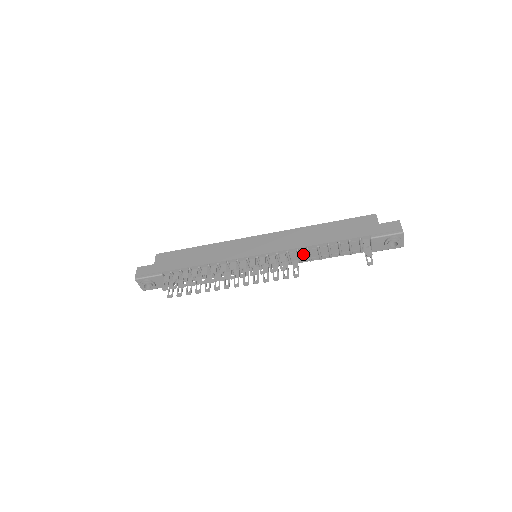
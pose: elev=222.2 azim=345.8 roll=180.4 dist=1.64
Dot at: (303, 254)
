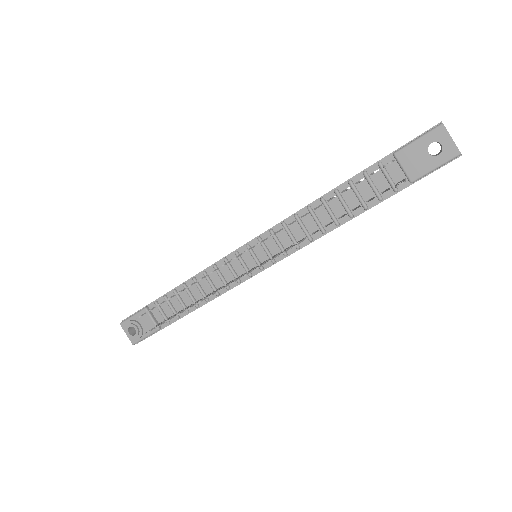
Dot at: (309, 223)
